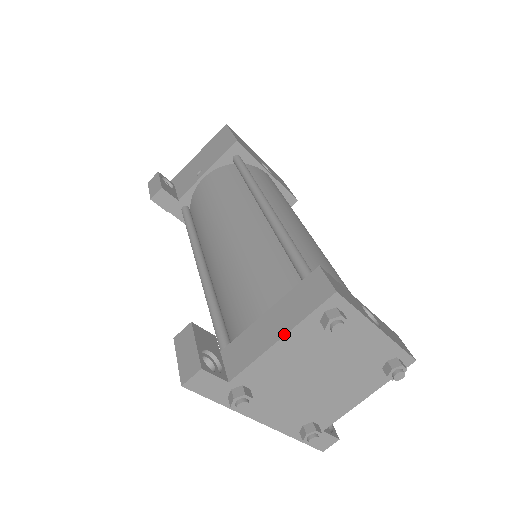
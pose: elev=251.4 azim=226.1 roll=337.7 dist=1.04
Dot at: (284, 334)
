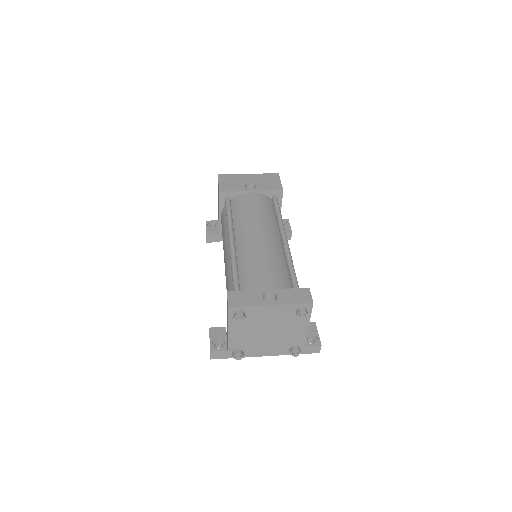
Dot at: occluded
